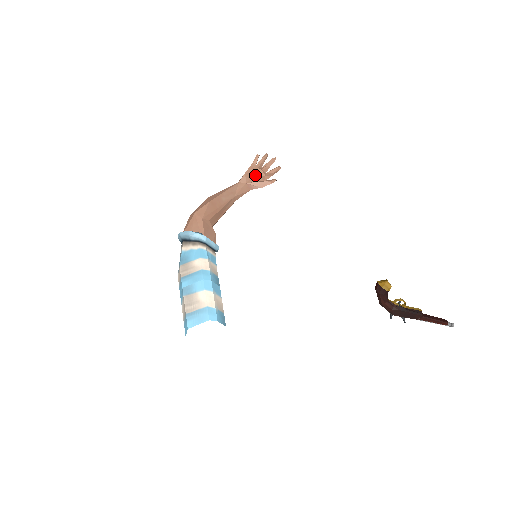
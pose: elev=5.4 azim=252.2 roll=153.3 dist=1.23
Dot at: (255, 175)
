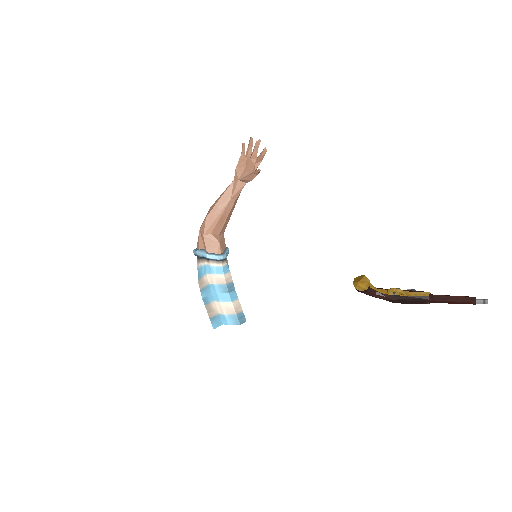
Dot at: (246, 166)
